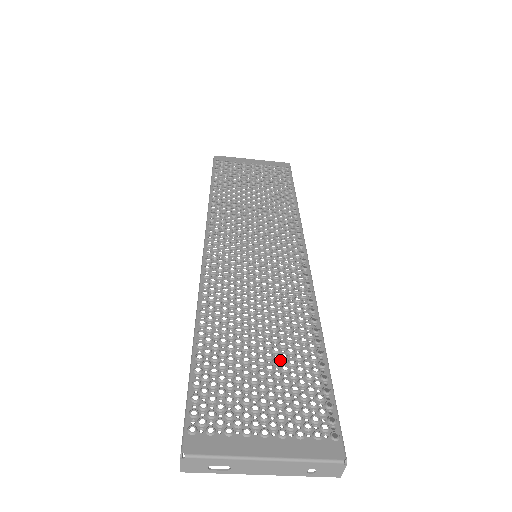
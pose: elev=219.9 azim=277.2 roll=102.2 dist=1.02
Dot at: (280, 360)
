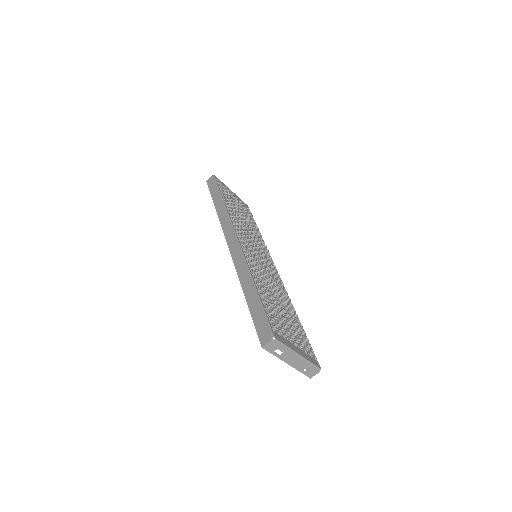
Dot at: (288, 316)
